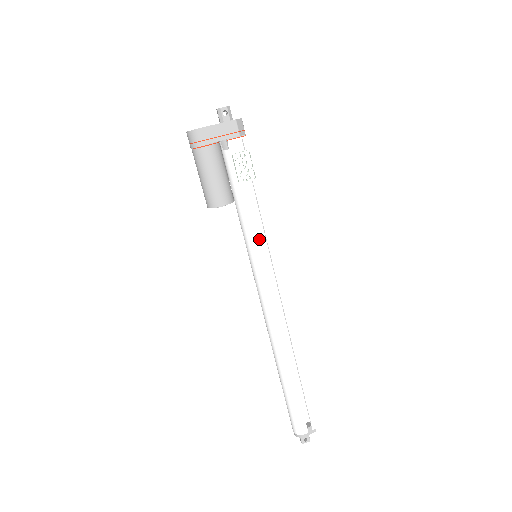
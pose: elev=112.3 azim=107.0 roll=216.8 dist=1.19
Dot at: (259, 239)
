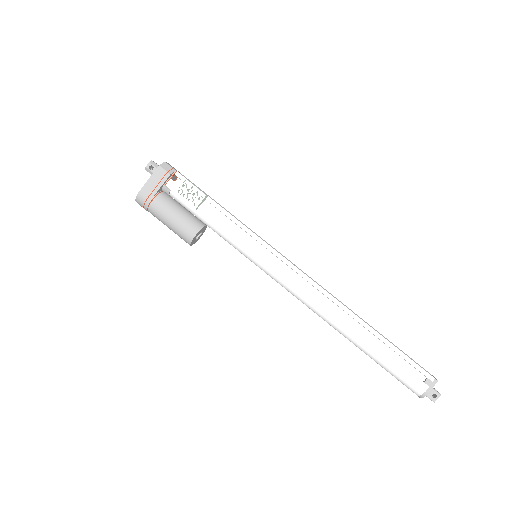
Dot at: (244, 240)
